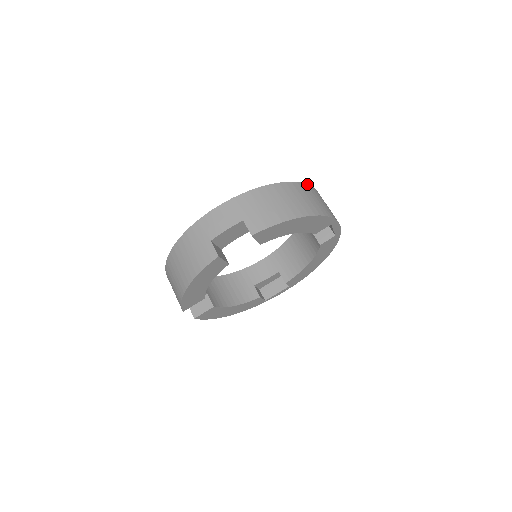
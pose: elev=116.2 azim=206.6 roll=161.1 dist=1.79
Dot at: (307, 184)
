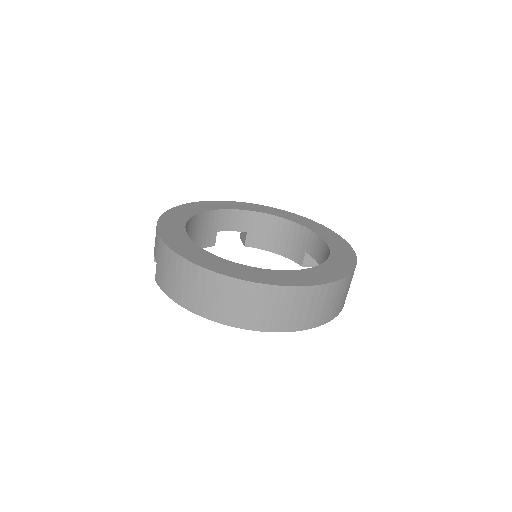
Dot at: (238, 279)
